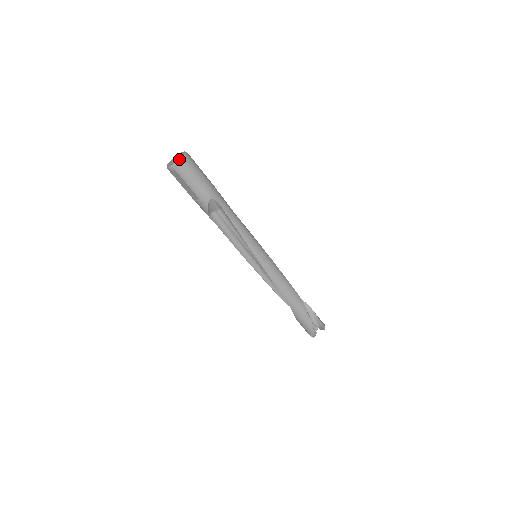
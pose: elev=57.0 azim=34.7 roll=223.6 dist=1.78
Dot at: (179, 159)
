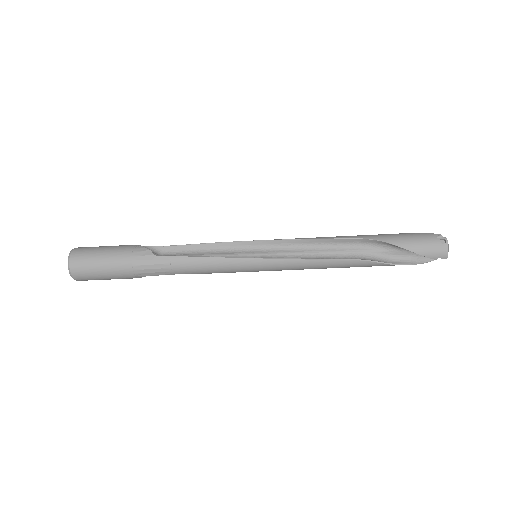
Dot at: (74, 279)
